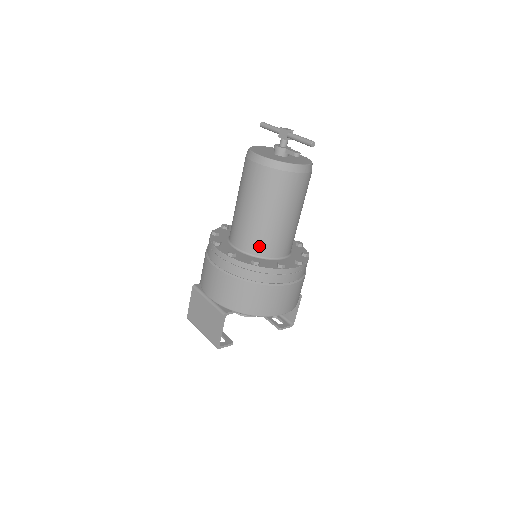
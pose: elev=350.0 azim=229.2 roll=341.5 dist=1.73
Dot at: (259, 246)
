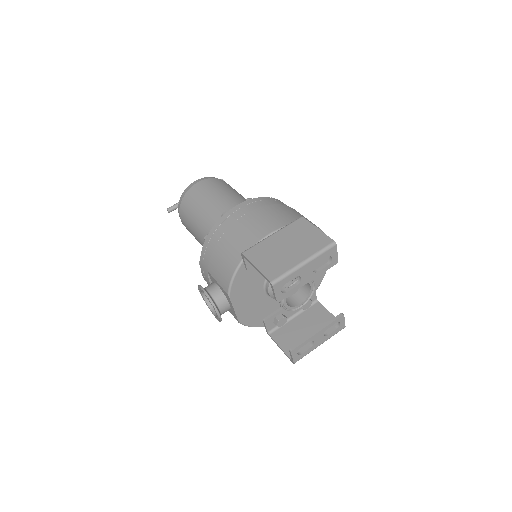
Dot at: occluded
